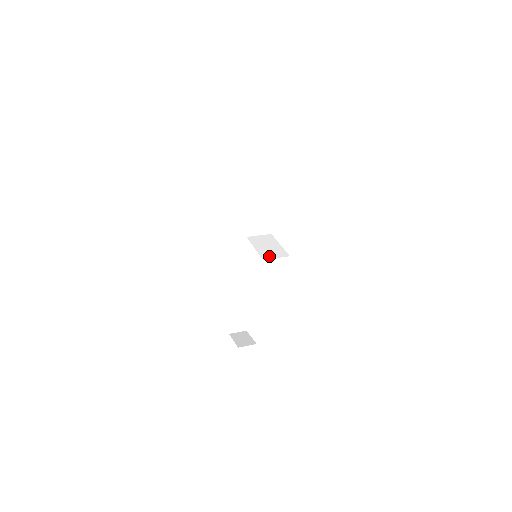
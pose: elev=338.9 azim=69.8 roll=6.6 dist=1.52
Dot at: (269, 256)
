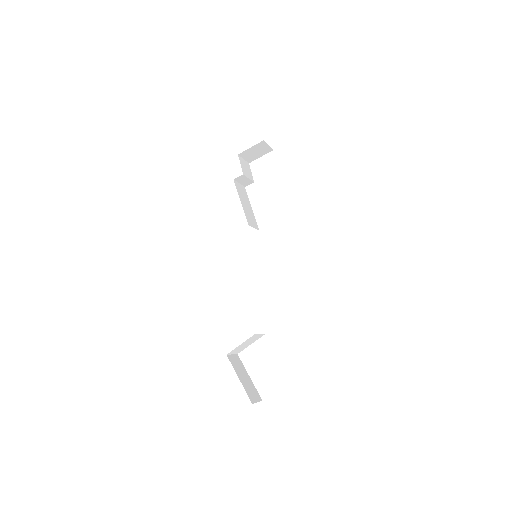
Dot at: occluded
